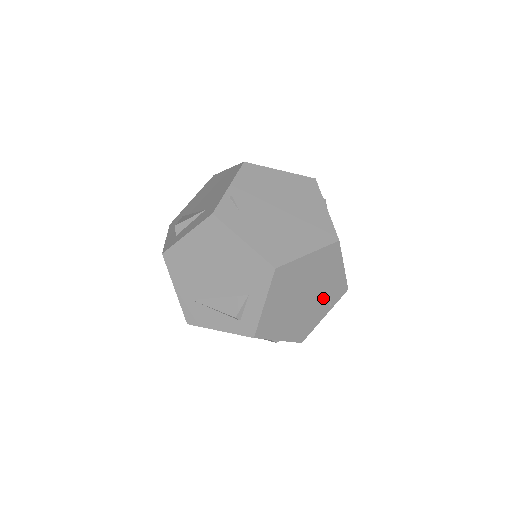
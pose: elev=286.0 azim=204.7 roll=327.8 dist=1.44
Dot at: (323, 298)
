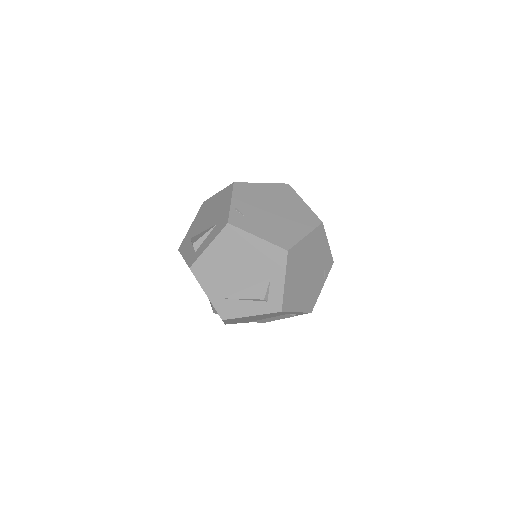
Dot at: (319, 272)
